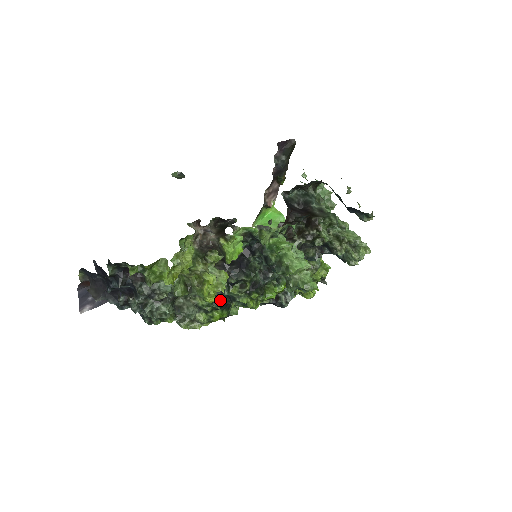
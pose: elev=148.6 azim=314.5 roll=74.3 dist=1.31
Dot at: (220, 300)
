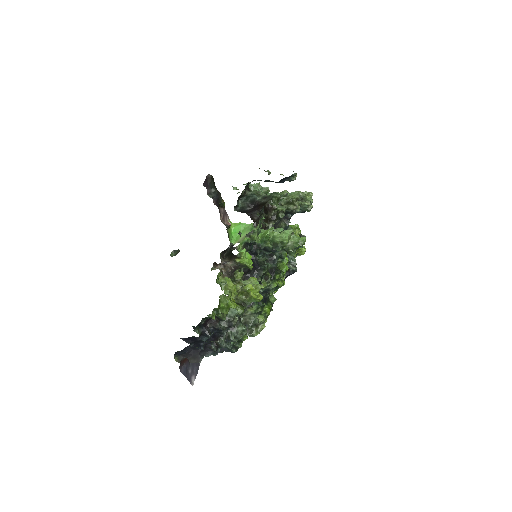
Dot at: occluded
